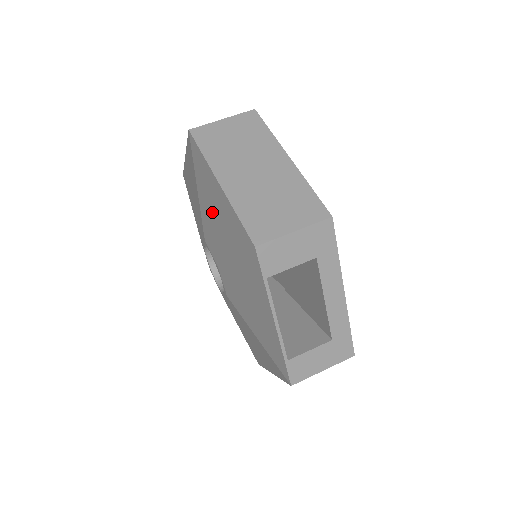
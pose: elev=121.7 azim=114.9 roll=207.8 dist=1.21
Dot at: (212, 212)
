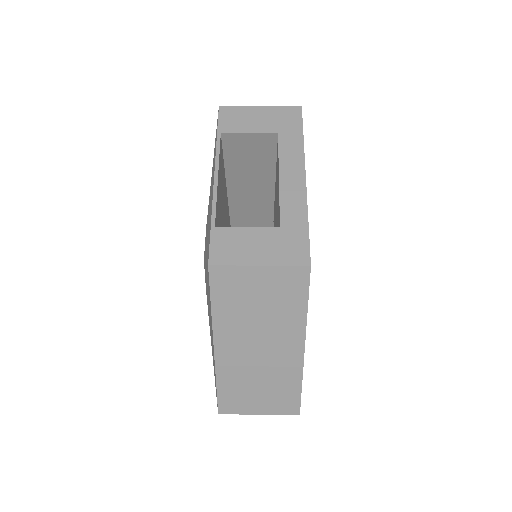
Dot at: occluded
